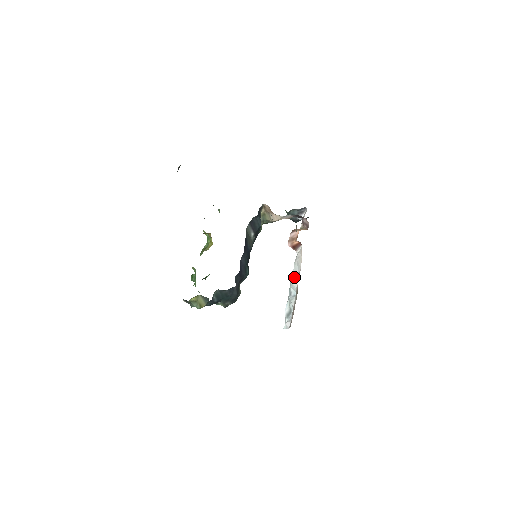
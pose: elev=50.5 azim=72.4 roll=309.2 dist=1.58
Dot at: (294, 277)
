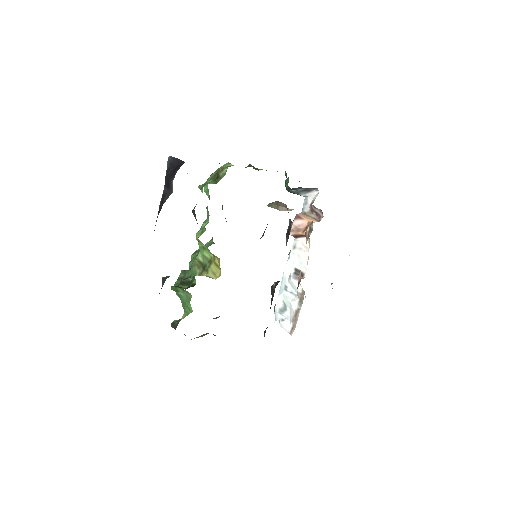
Dot at: (292, 270)
